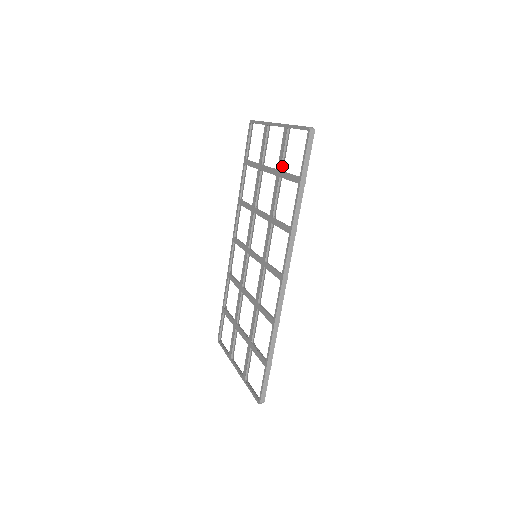
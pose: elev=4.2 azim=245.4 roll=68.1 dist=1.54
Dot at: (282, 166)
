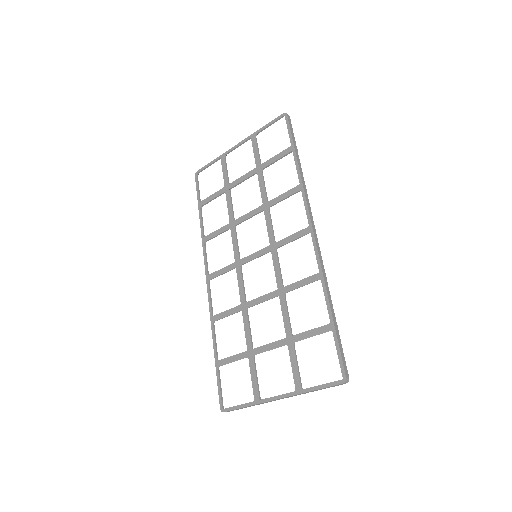
Dot at: (260, 162)
